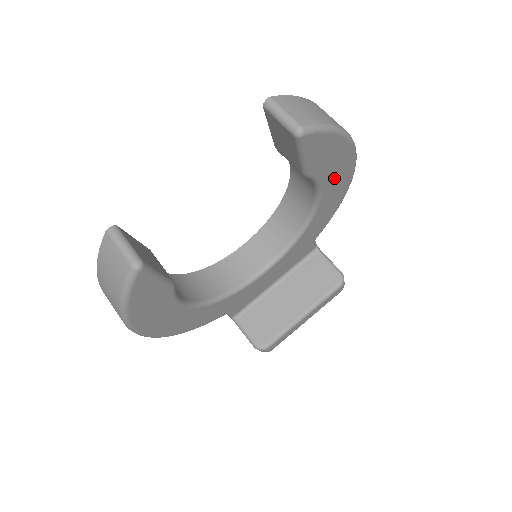
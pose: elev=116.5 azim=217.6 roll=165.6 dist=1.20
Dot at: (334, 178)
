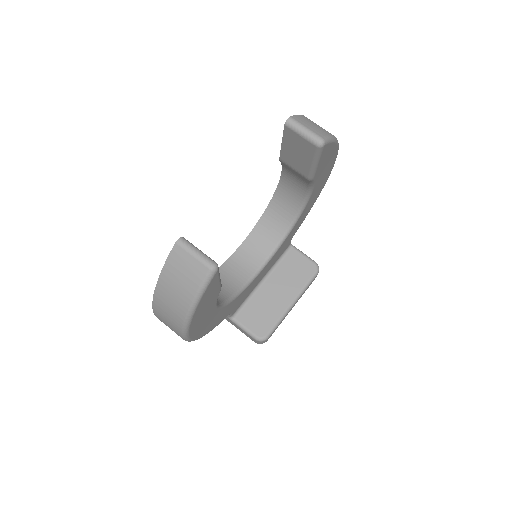
Dot at: (321, 180)
